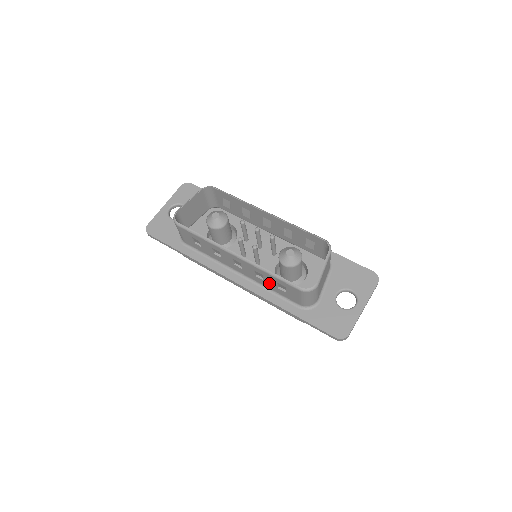
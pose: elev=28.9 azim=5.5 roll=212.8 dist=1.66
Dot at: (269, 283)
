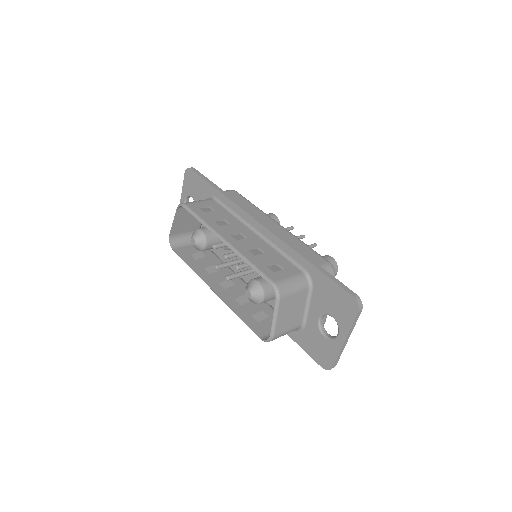
Dot at: (254, 308)
